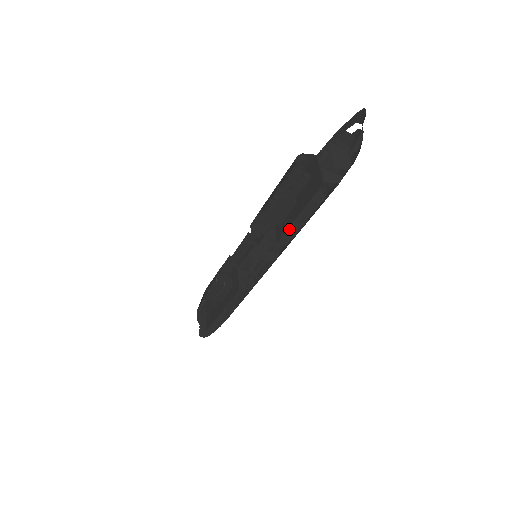
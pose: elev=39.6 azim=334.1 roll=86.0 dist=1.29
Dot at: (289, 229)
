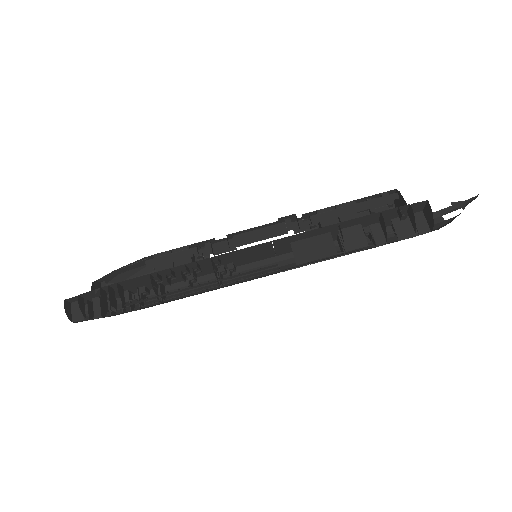
Dot at: (321, 247)
